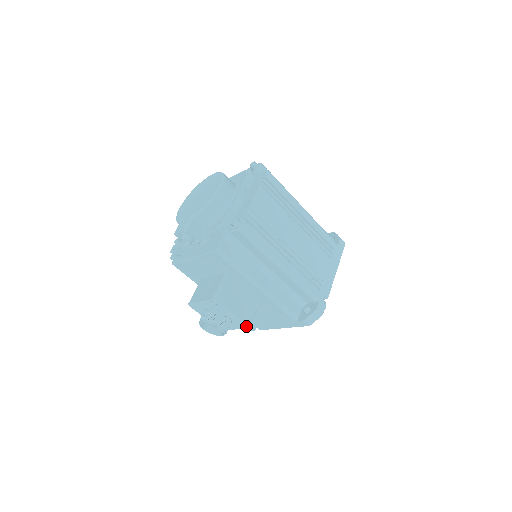
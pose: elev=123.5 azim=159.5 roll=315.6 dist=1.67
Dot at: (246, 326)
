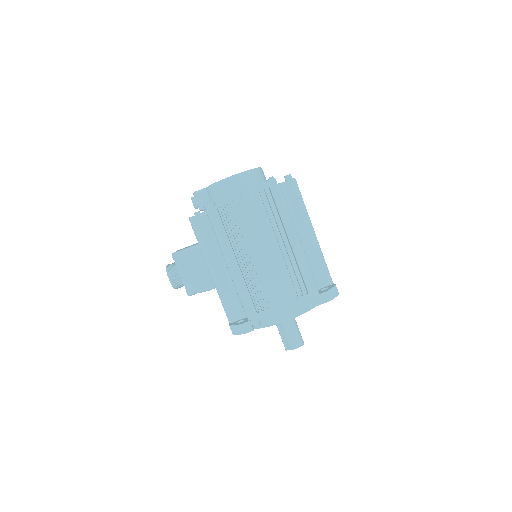
Dot at: (187, 293)
